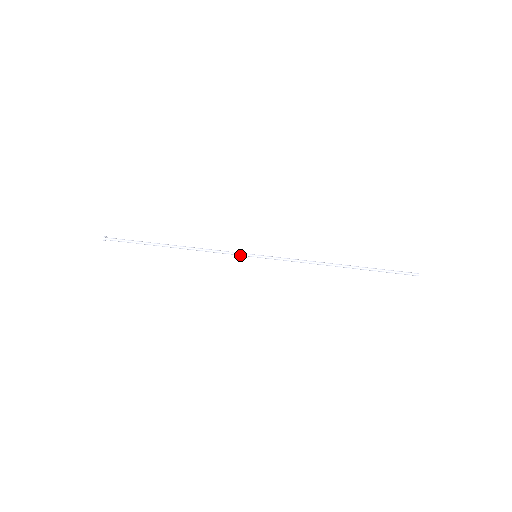
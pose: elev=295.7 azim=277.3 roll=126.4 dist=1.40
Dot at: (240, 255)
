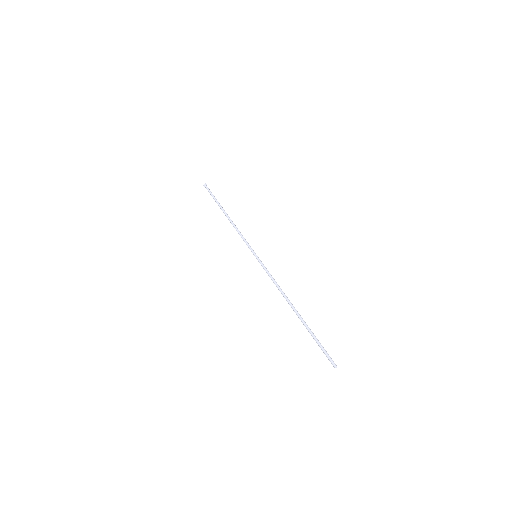
Dot at: (249, 247)
